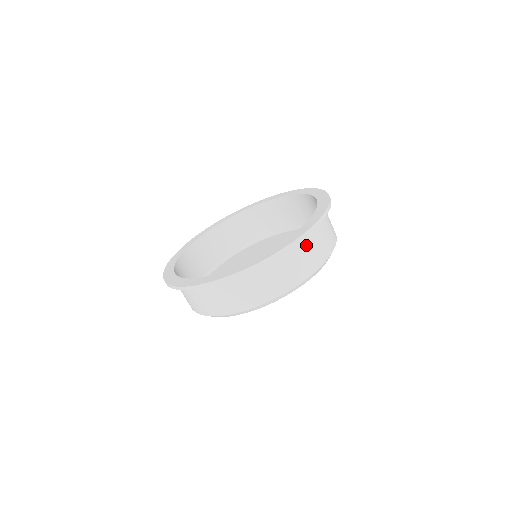
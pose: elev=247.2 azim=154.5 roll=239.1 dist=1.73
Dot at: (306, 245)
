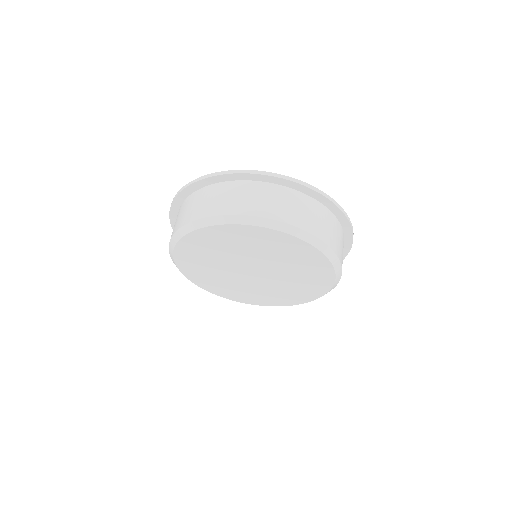
Dot at: (300, 202)
